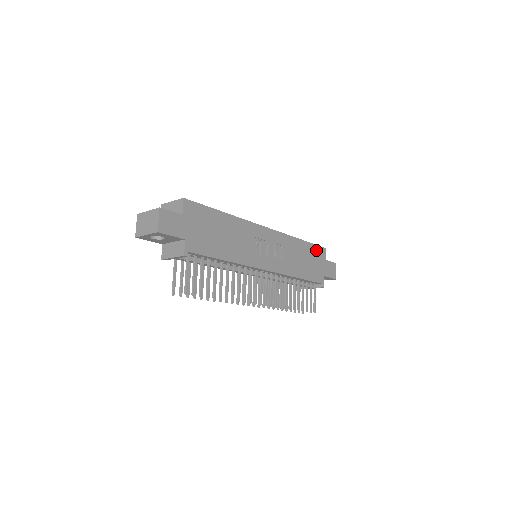
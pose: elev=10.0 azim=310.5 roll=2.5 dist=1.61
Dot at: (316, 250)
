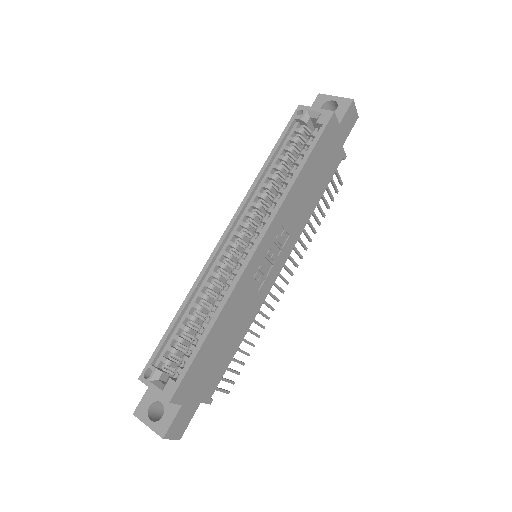
Dot at: (322, 142)
